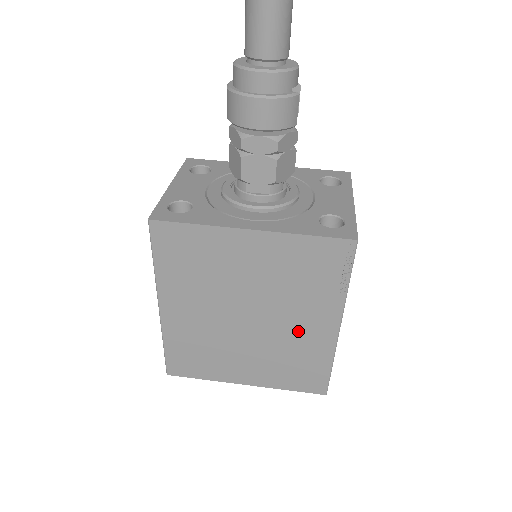
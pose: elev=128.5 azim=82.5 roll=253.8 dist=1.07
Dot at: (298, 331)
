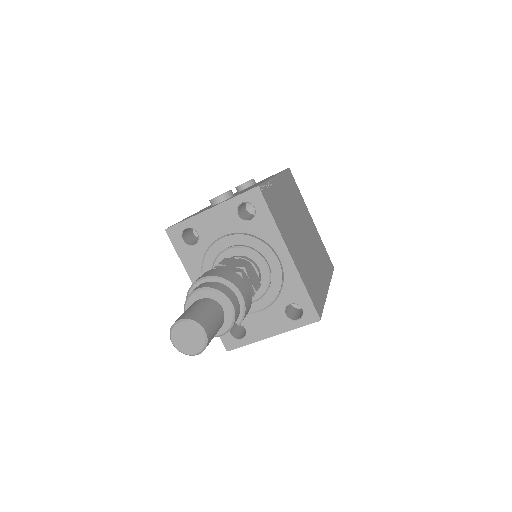
Dot at: occluded
